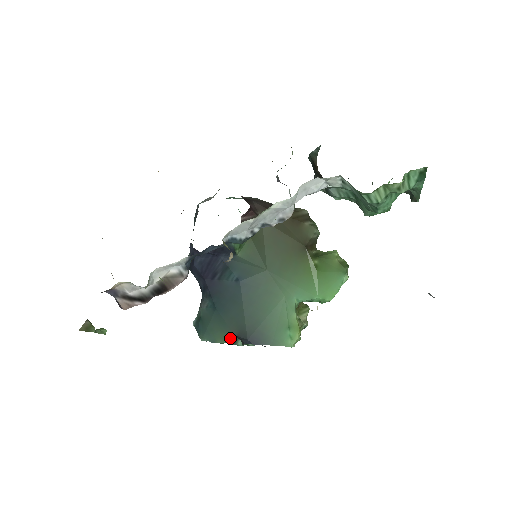
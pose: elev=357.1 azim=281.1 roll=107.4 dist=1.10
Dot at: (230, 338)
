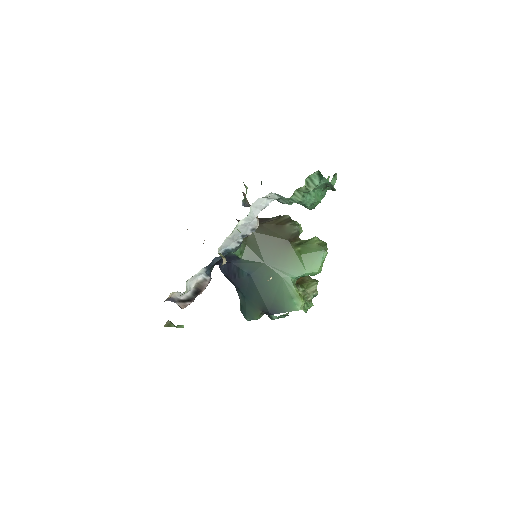
Dot at: (260, 314)
